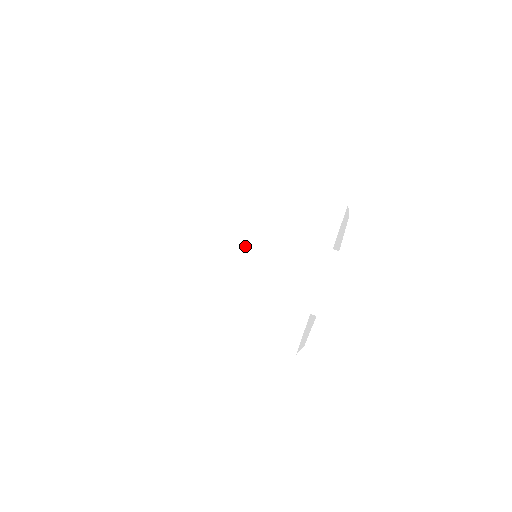
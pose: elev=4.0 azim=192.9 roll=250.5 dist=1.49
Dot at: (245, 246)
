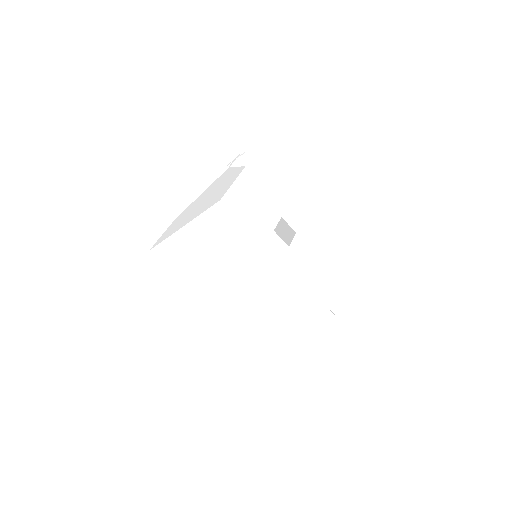
Dot at: (242, 283)
